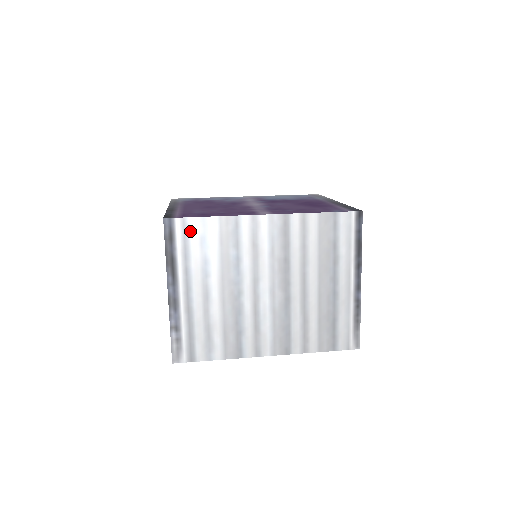
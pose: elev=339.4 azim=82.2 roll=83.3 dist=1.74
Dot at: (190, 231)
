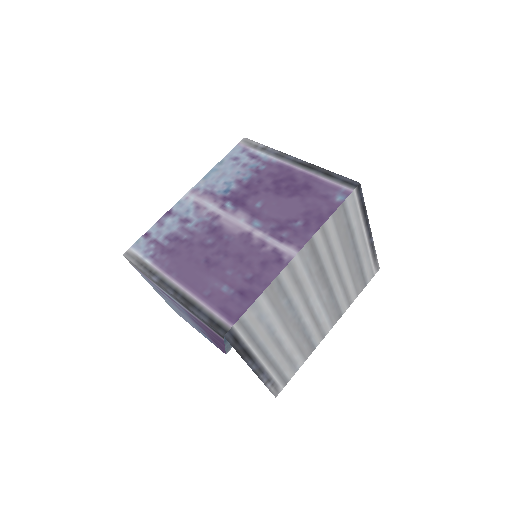
Dot at: (248, 322)
